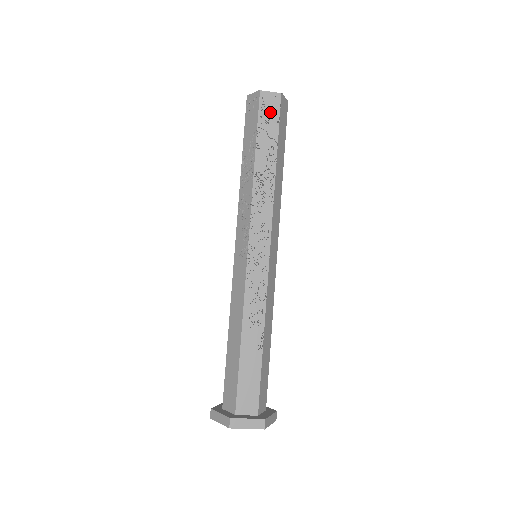
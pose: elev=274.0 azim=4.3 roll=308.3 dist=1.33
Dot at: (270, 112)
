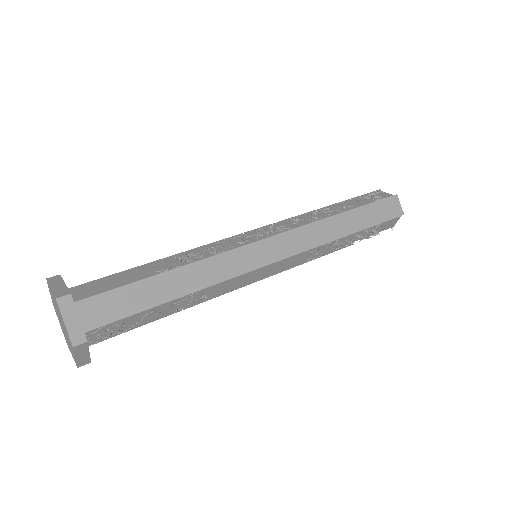
Dot at: (375, 198)
